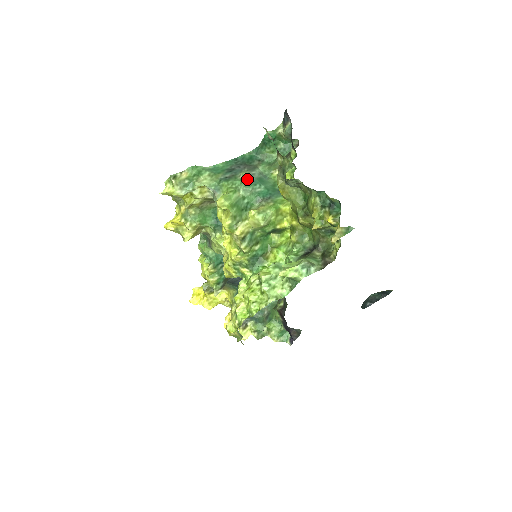
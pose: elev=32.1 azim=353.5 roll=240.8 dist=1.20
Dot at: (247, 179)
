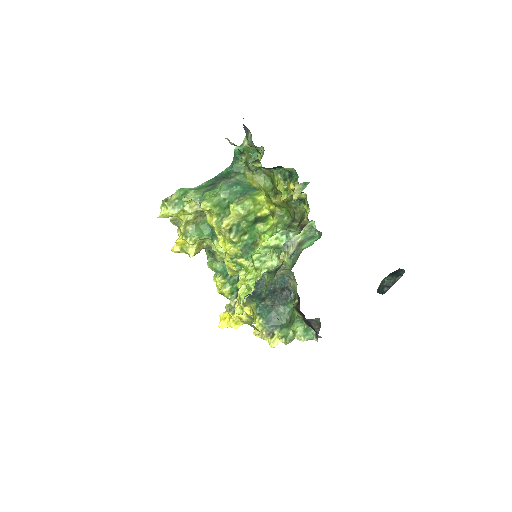
Dot at: (224, 184)
